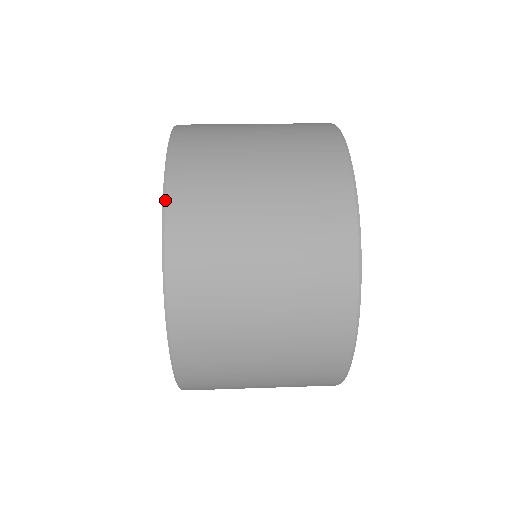
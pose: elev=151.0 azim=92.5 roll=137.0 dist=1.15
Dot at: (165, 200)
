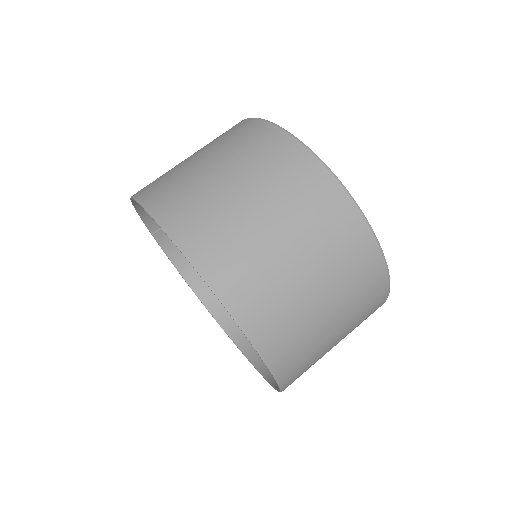
Dot at: (275, 376)
